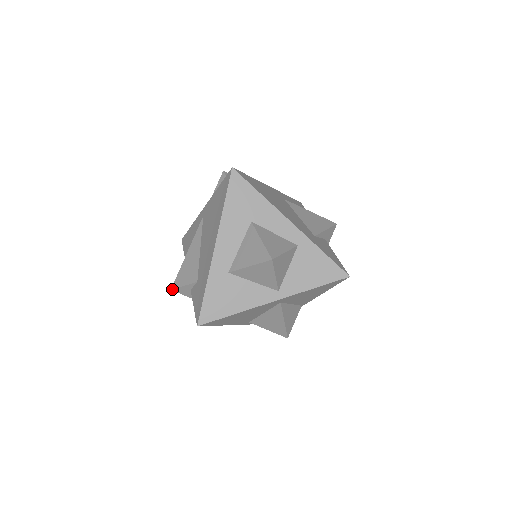
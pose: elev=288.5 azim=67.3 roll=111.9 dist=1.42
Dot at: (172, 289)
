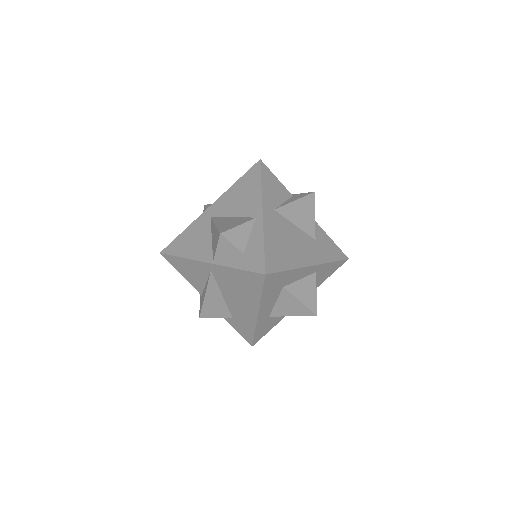
Dot at: occluded
